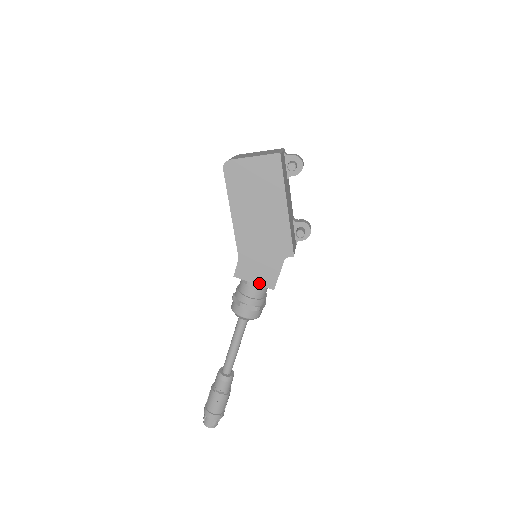
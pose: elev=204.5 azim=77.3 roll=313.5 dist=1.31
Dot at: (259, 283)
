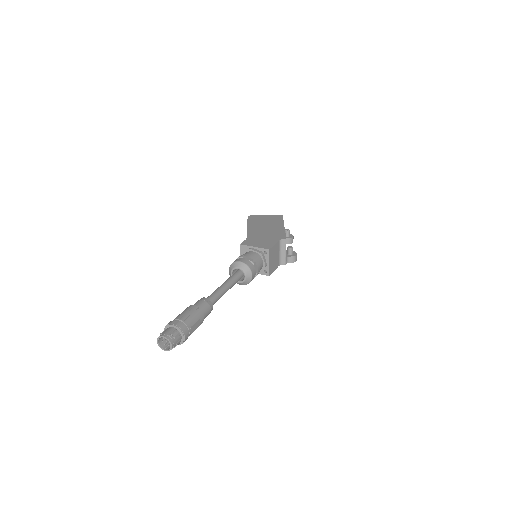
Dot at: (259, 247)
